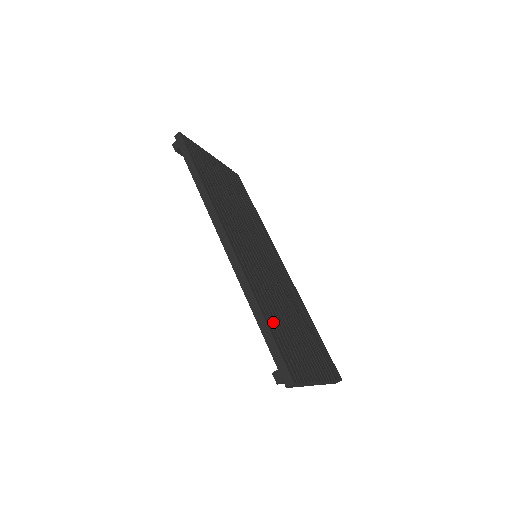
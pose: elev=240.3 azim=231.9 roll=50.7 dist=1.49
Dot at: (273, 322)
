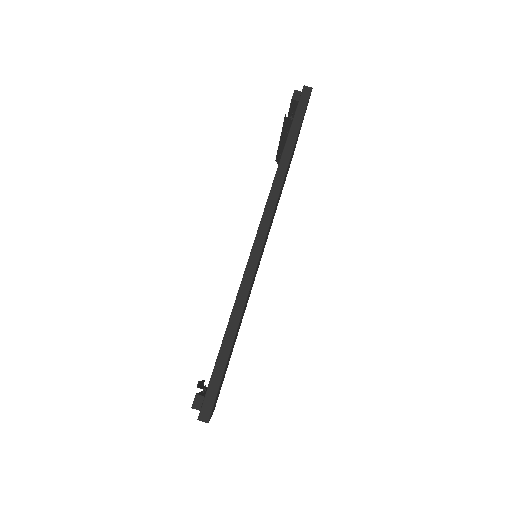
Dot at: occluded
